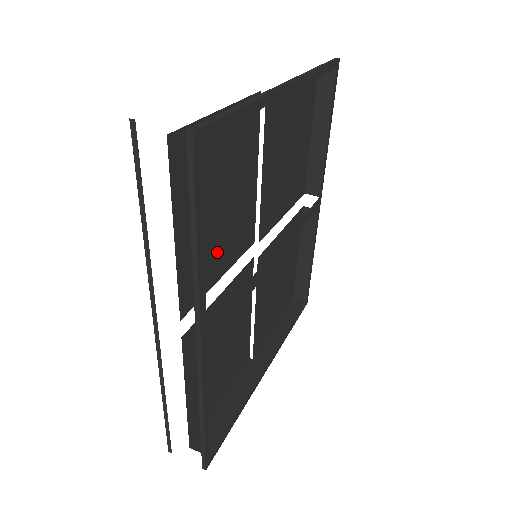
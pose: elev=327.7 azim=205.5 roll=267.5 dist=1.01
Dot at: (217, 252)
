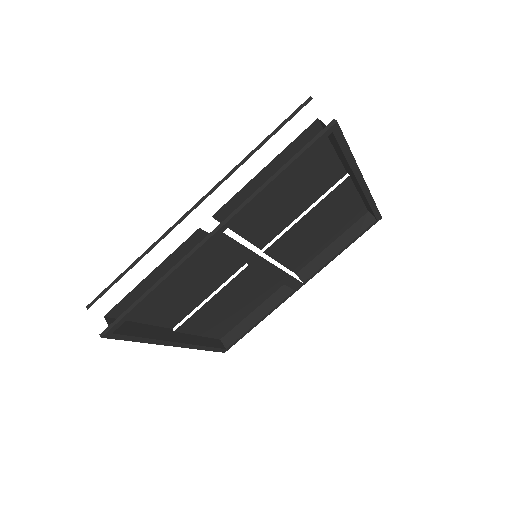
Dot at: (255, 215)
